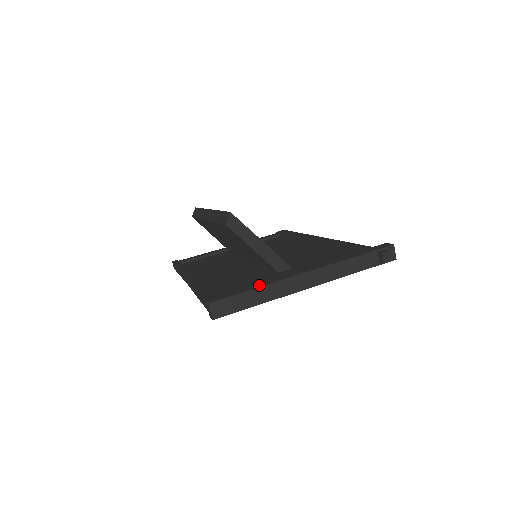
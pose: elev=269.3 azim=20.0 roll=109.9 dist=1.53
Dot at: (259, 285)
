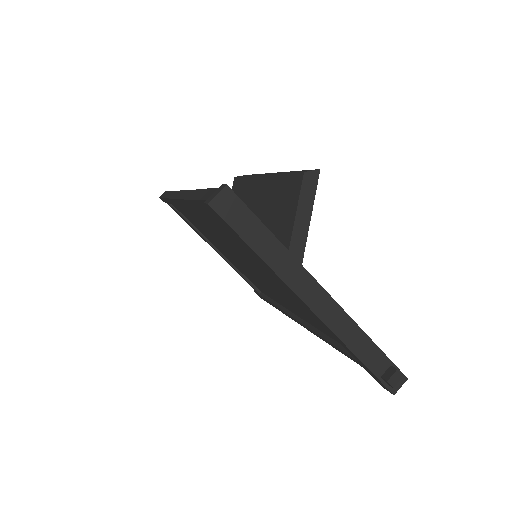
Dot at: (279, 242)
